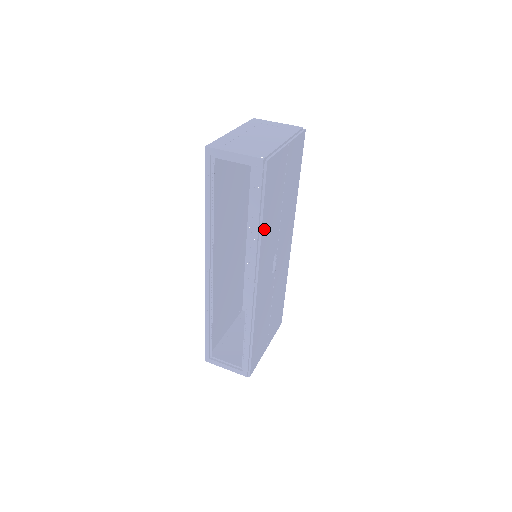
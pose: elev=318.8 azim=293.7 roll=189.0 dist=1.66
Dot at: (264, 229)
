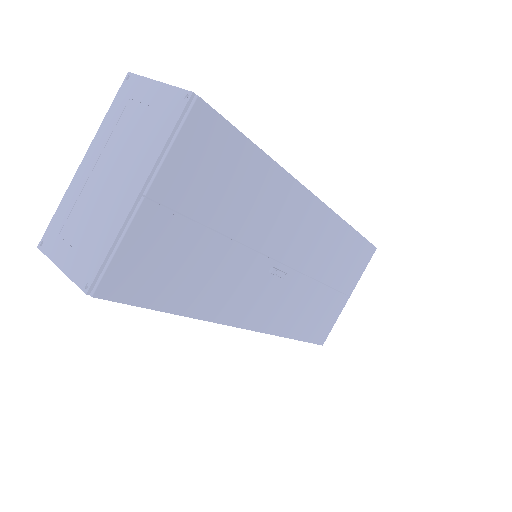
Dot at: (195, 306)
